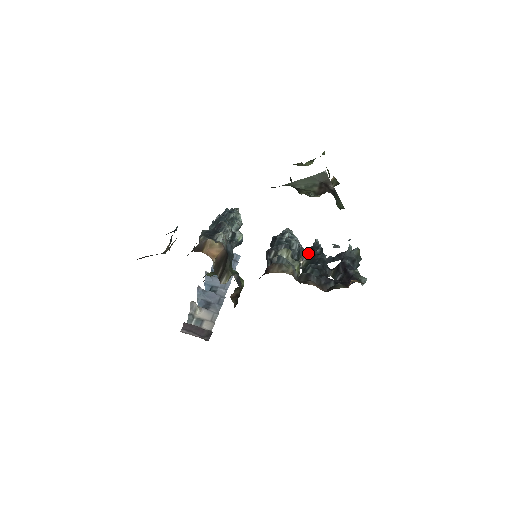
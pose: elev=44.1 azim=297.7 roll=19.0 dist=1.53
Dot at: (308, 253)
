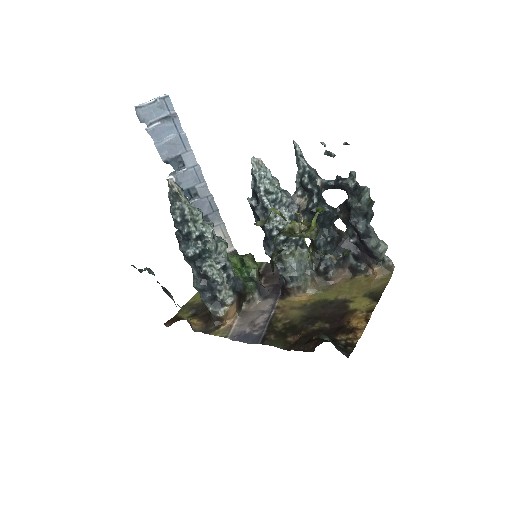
Dot at: (302, 201)
